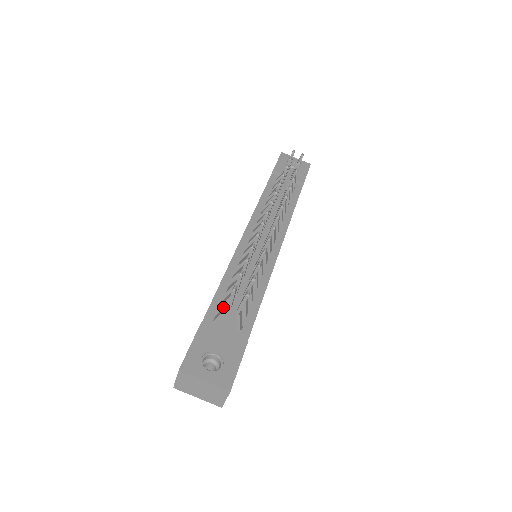
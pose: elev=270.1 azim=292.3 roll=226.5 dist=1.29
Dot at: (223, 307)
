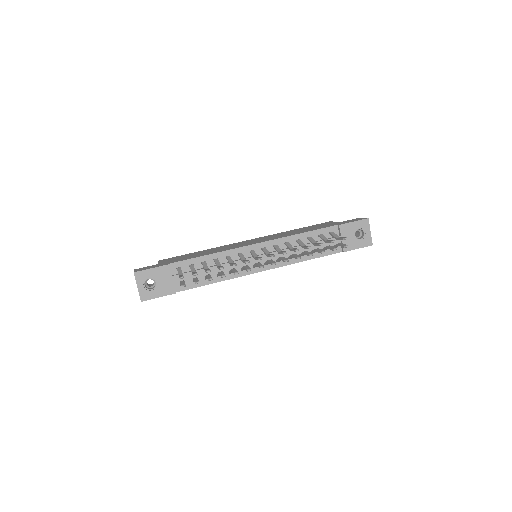
Dot at: occluded
